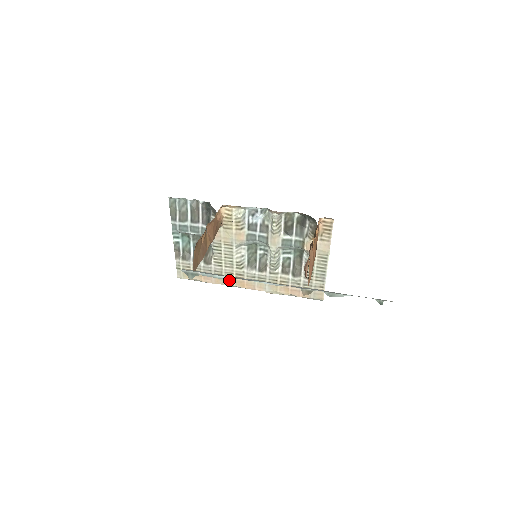
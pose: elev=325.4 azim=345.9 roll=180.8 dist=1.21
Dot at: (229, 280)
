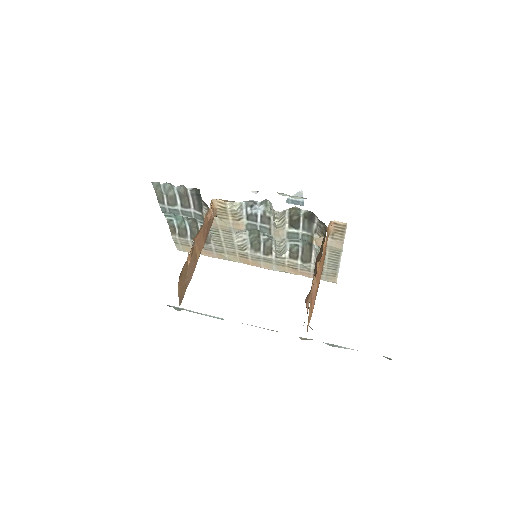
Dot at: occluded
